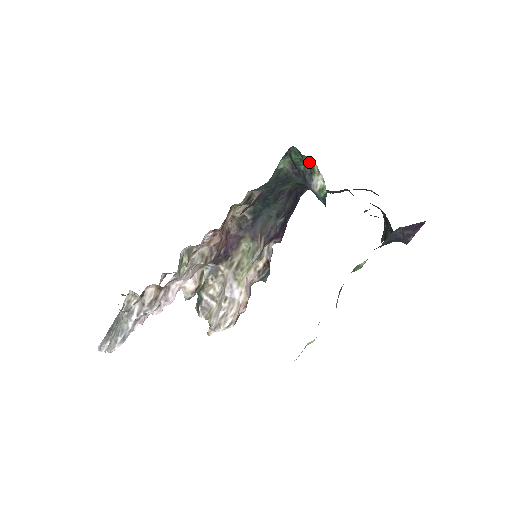
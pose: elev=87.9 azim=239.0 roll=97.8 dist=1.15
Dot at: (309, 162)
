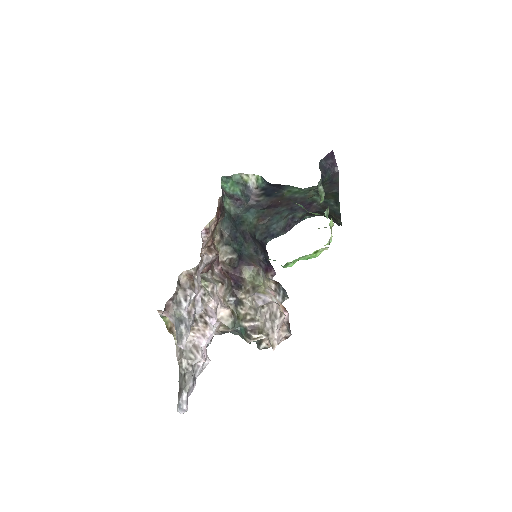
Dot at: (238, 179)
